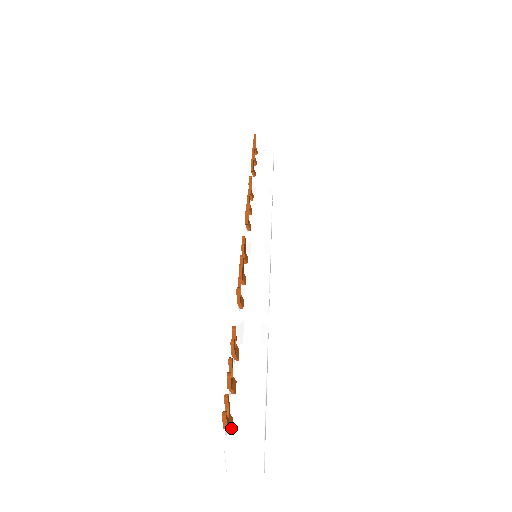
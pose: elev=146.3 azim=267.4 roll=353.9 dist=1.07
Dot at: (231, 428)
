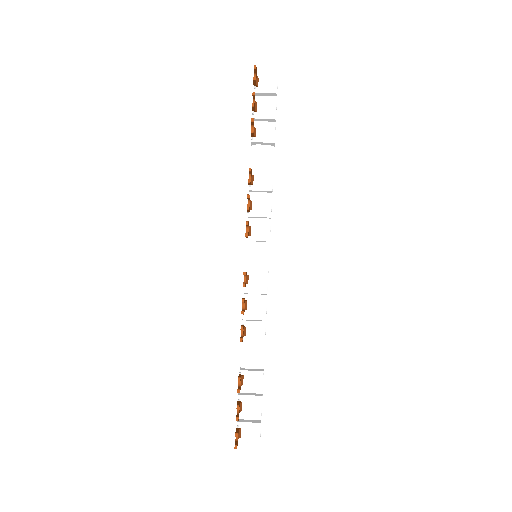
Dot at: (240, 436)
